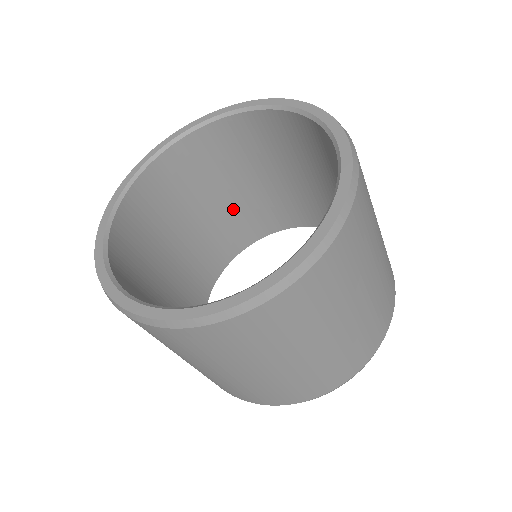
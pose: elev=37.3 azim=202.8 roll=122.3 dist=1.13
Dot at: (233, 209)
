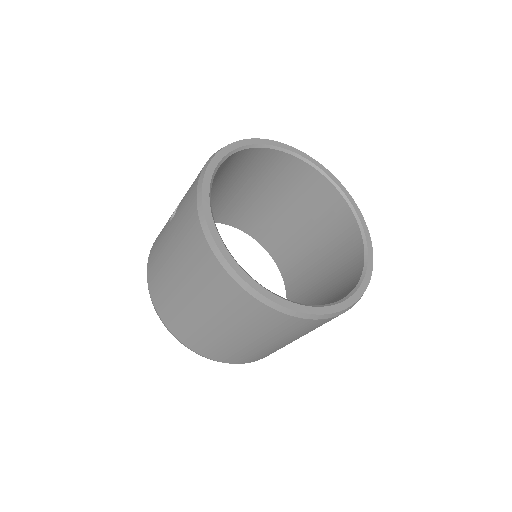
Dot at: (275, 216)
